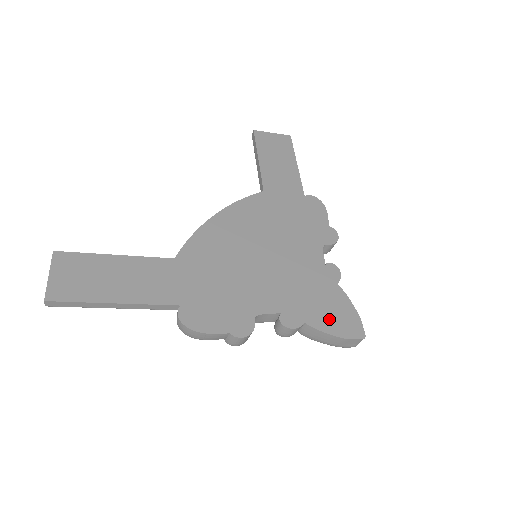
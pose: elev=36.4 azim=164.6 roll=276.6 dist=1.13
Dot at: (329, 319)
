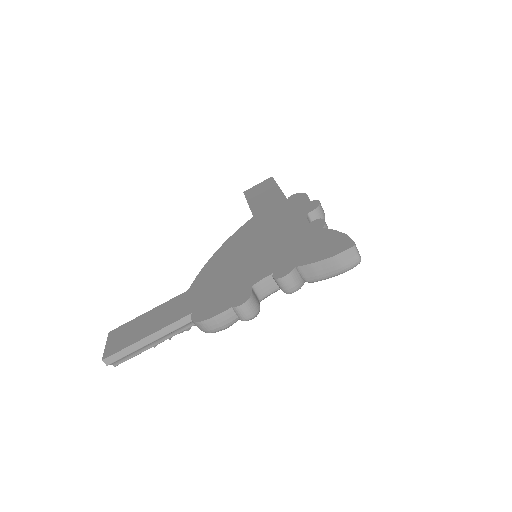
Dot at: (317, 252)
